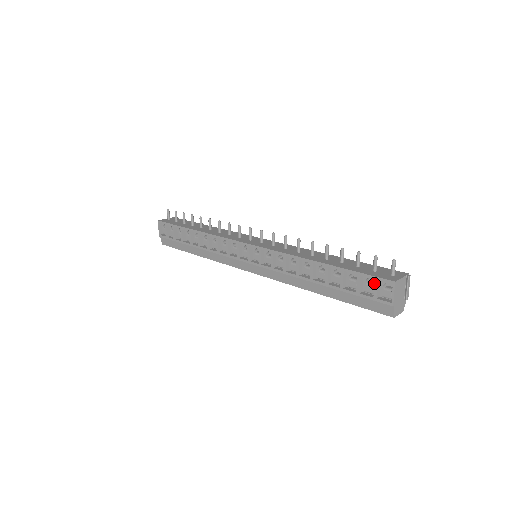
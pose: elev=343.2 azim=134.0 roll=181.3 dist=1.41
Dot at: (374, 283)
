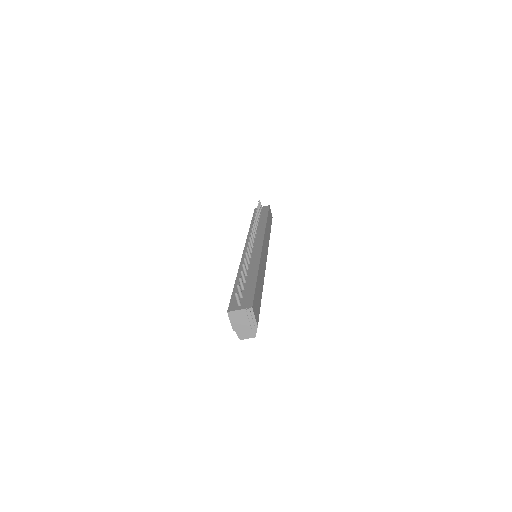
Dot at: occluded
